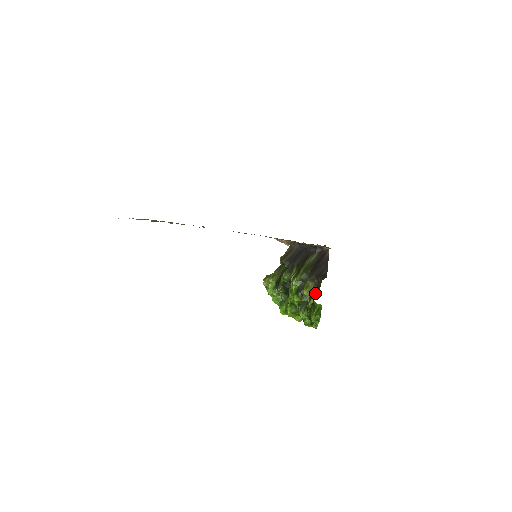
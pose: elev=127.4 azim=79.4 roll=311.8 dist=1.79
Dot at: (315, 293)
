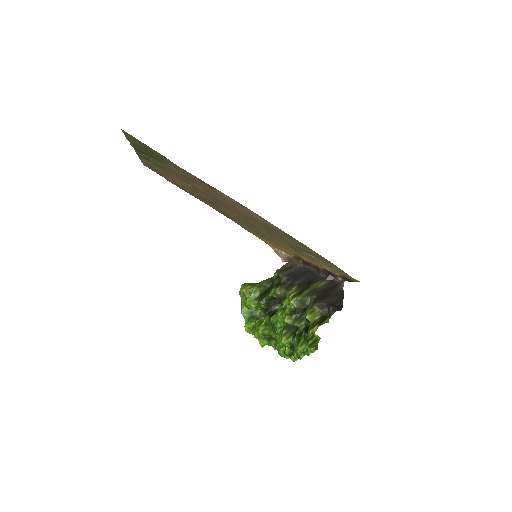
Dot at: (321, 322)
